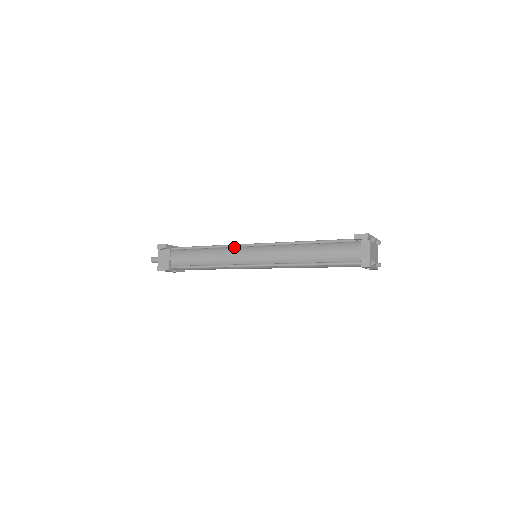
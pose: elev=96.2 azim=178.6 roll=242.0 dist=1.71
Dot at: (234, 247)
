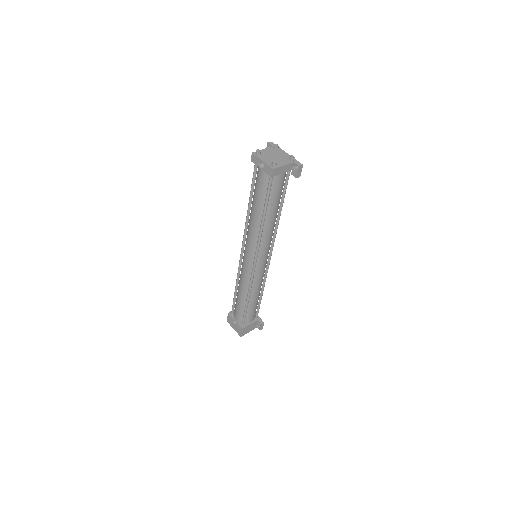
Dot at: occluded
